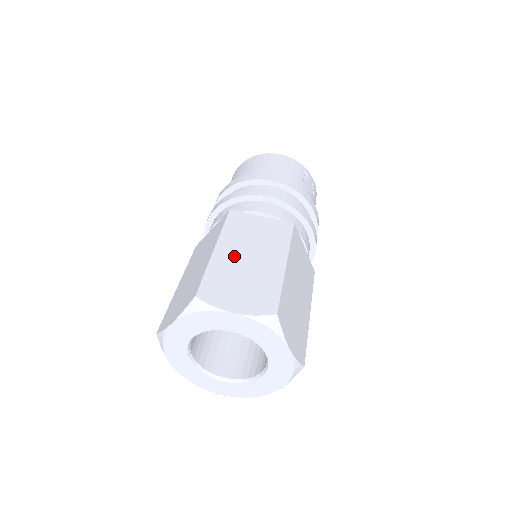
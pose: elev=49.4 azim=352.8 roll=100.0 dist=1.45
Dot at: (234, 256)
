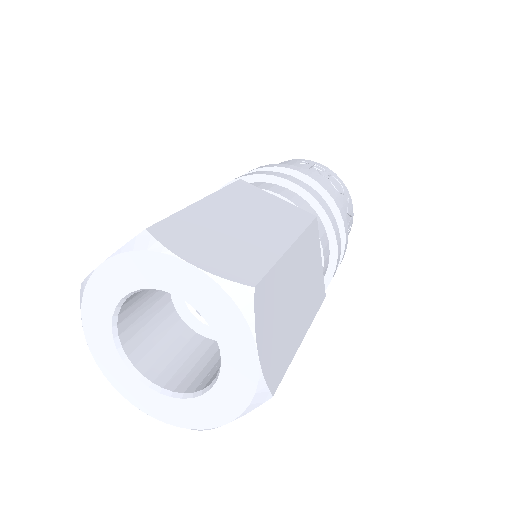
Dot at: occluded
